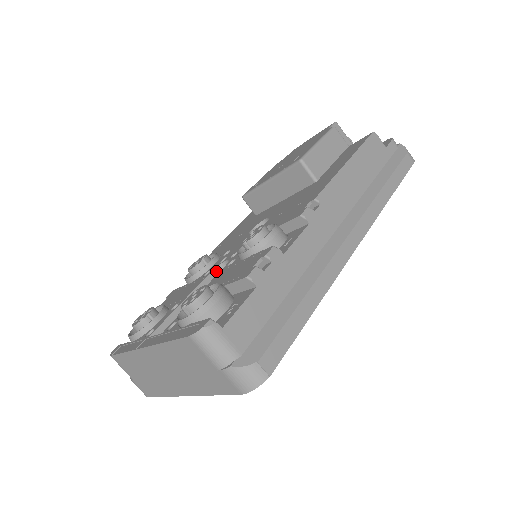
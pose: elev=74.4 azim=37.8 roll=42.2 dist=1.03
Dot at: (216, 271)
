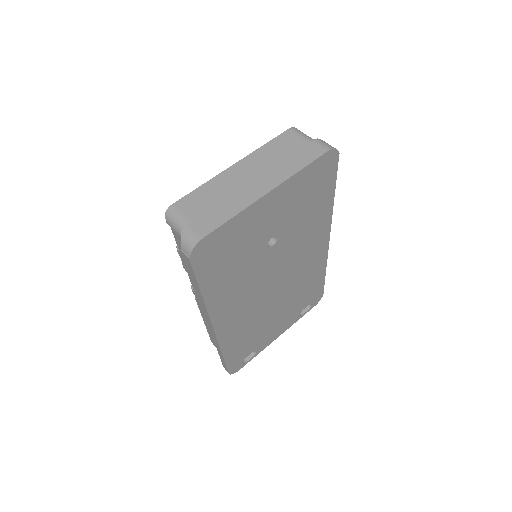
Dot at: occluded
